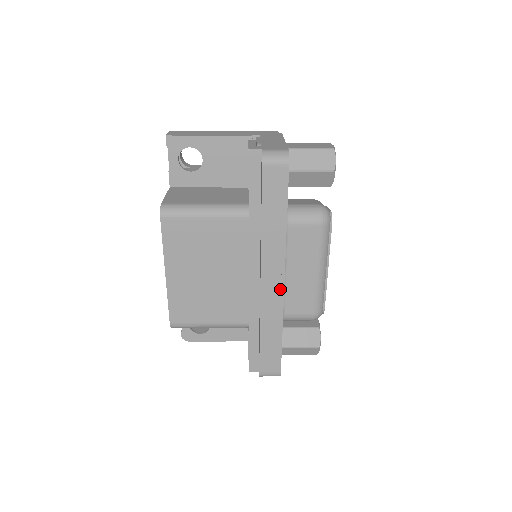
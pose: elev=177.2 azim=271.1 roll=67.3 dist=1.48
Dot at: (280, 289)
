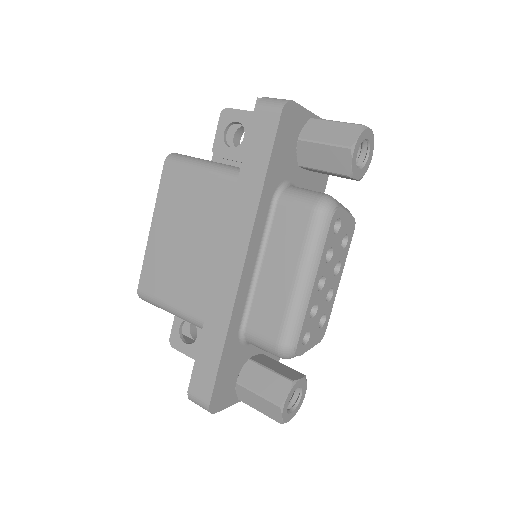
Dot at: (237, 276)
